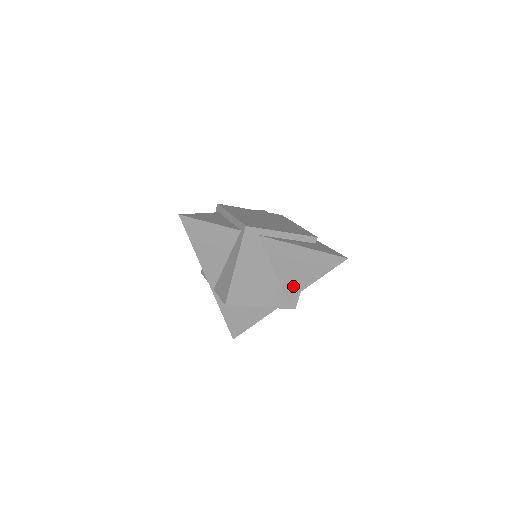
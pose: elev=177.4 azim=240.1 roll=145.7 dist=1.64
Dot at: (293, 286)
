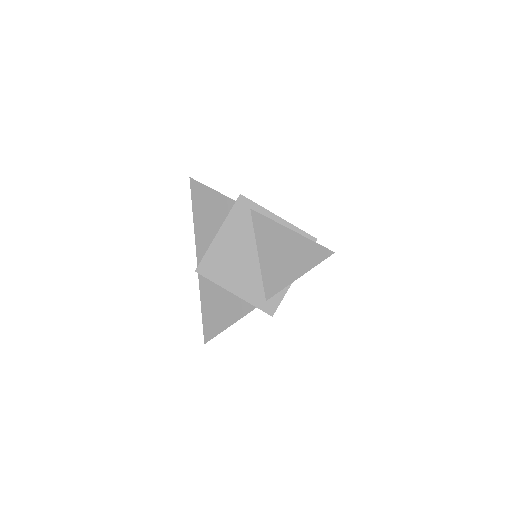
Dot at: (274, 281)
